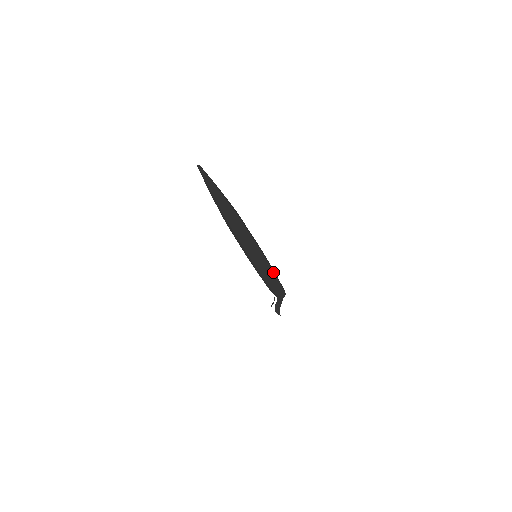
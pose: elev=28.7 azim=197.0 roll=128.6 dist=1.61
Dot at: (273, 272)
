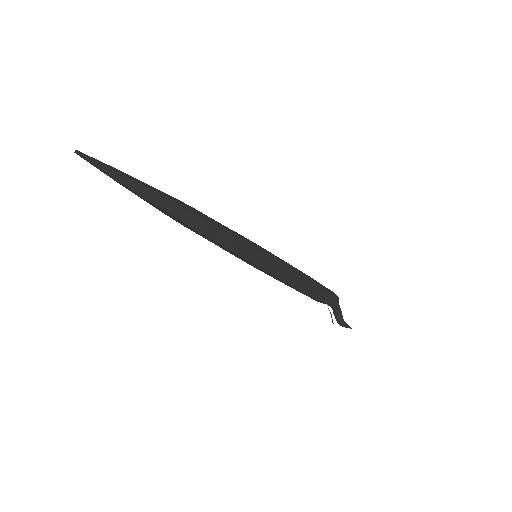
Dot at: (295, 269)
